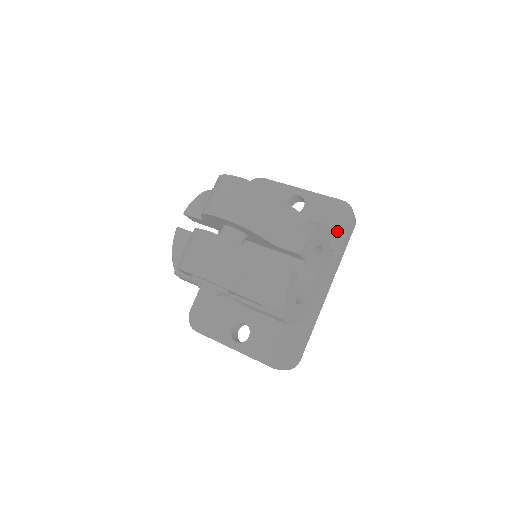
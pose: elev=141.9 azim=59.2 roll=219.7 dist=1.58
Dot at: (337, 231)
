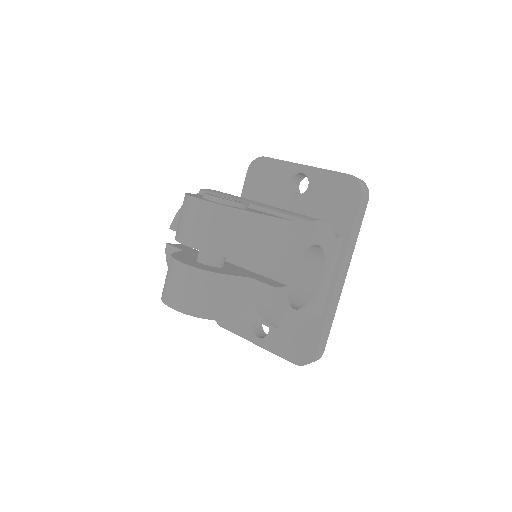
Dot at: (345, 212)
